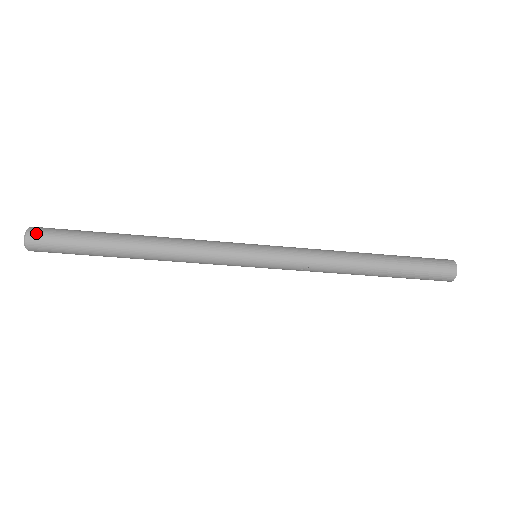
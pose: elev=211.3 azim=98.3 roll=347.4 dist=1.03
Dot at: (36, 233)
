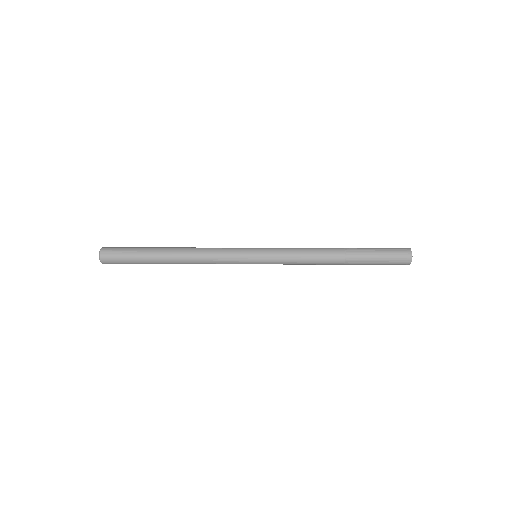
Dot at: (107, 262)
